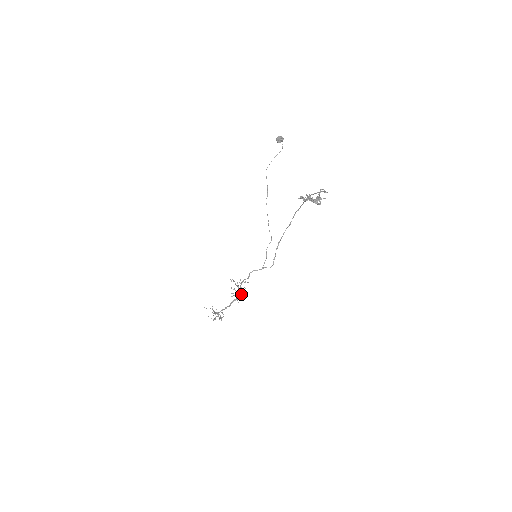
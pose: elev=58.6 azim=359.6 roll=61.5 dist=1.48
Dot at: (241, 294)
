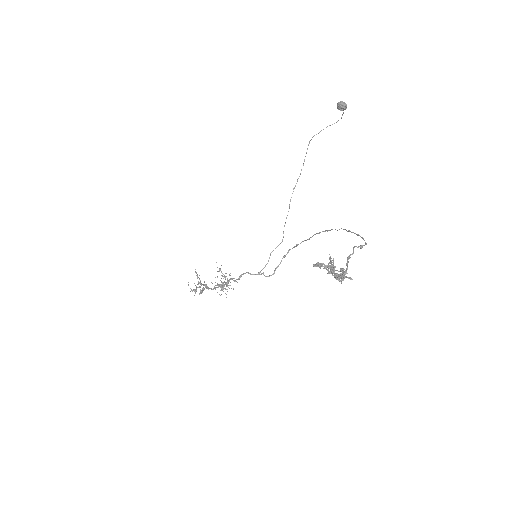
Dot at: occluded
